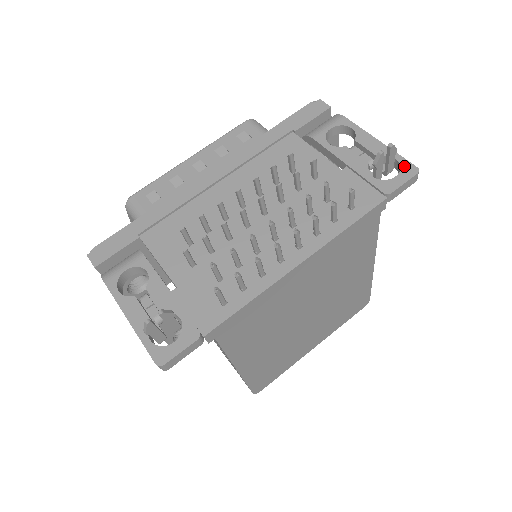
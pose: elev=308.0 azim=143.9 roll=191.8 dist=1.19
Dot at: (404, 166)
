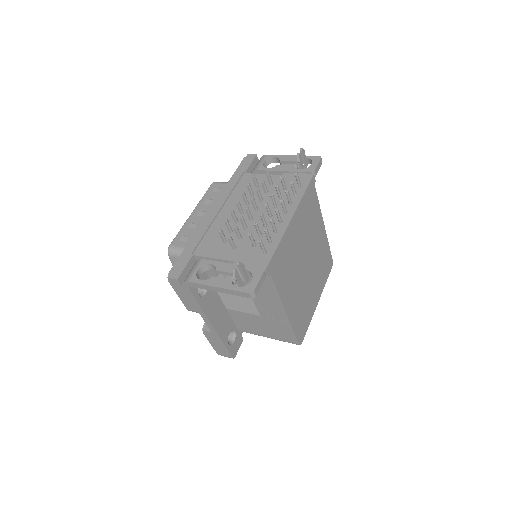
Dot at: (312, 158)
